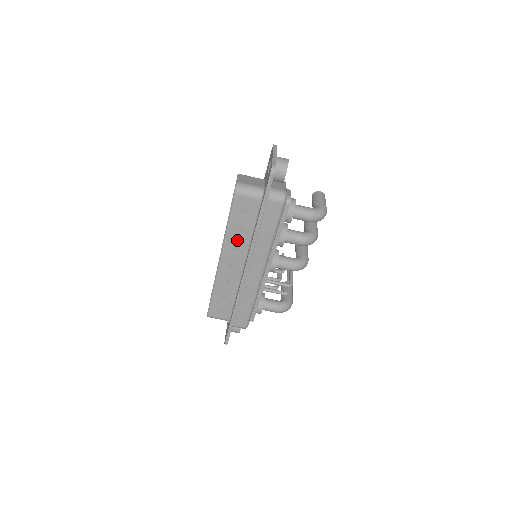
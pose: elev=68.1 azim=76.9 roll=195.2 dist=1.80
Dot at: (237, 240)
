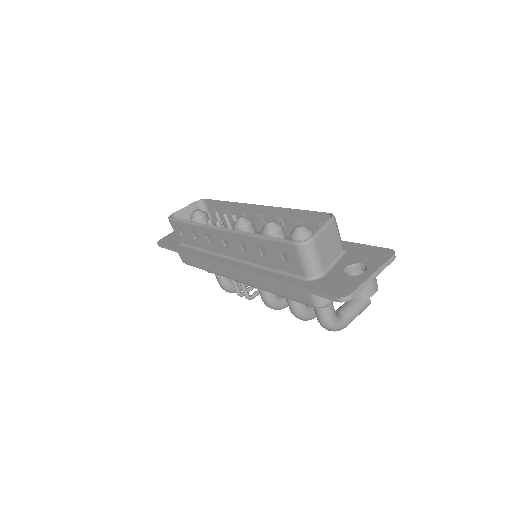
Dot at: (250, 249)
